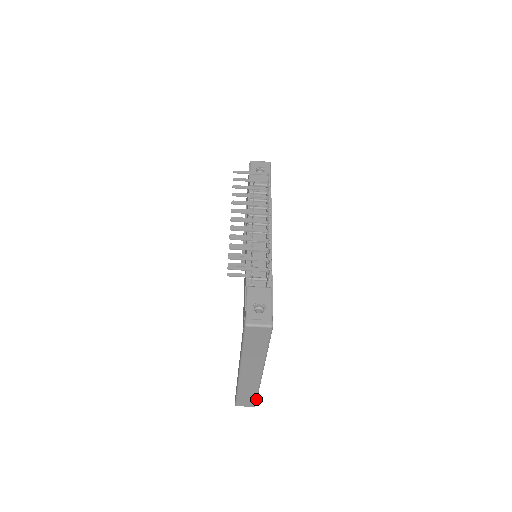
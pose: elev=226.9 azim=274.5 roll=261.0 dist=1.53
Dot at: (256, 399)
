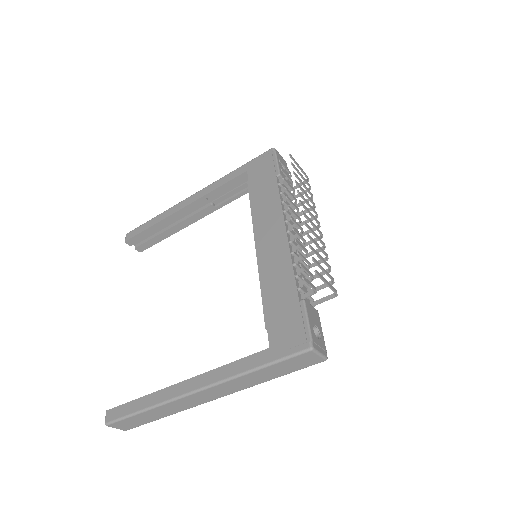
Dot at: (146, 423)
